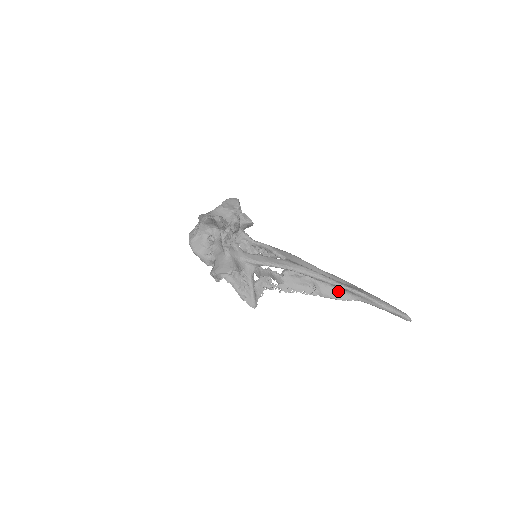
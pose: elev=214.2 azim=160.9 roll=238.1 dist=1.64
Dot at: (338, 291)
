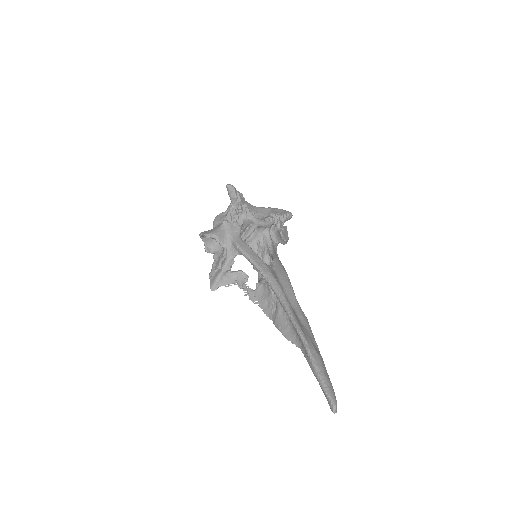
Dot at: (290, 326)
